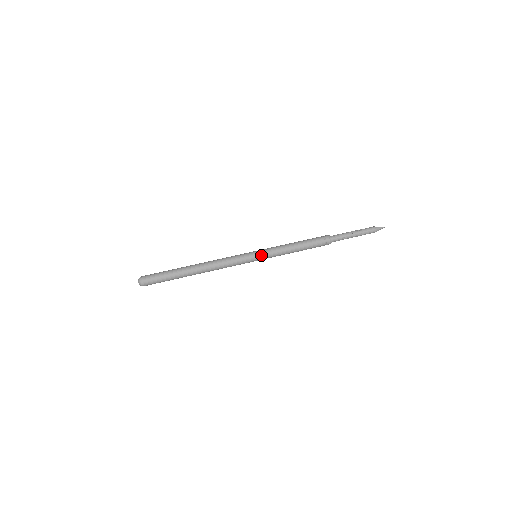
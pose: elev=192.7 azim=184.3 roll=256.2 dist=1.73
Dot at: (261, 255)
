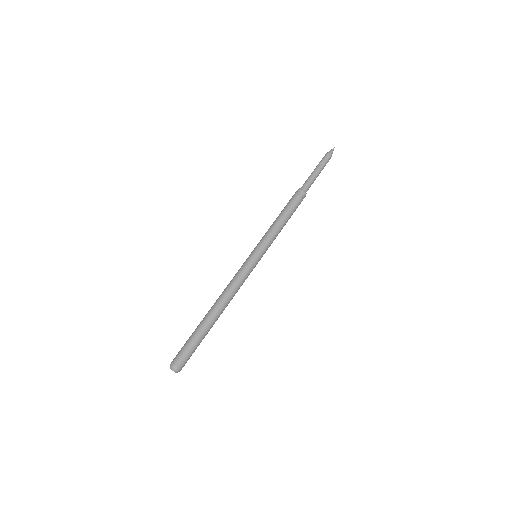
Dot at: (255, 248)
